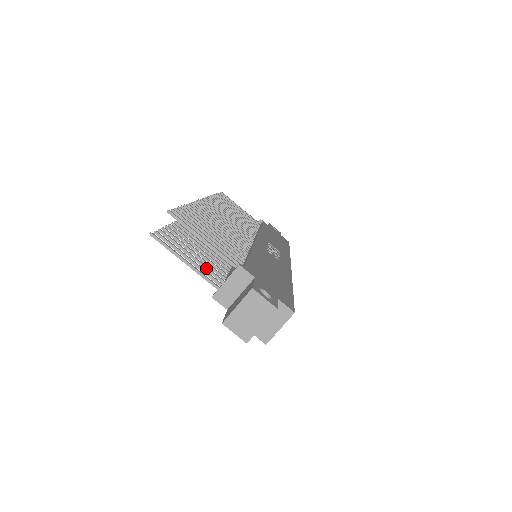
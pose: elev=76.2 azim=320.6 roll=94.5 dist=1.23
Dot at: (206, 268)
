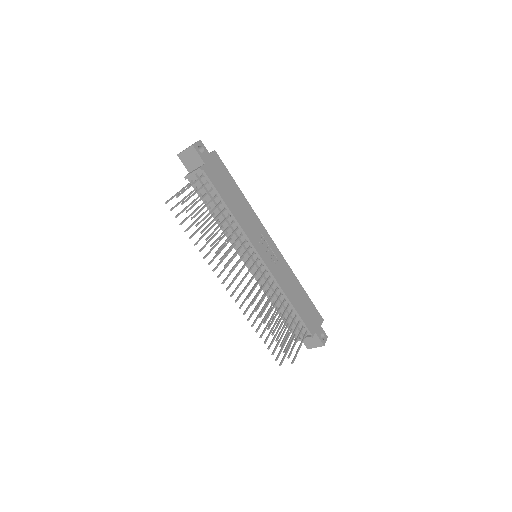
Dot at: occluded
